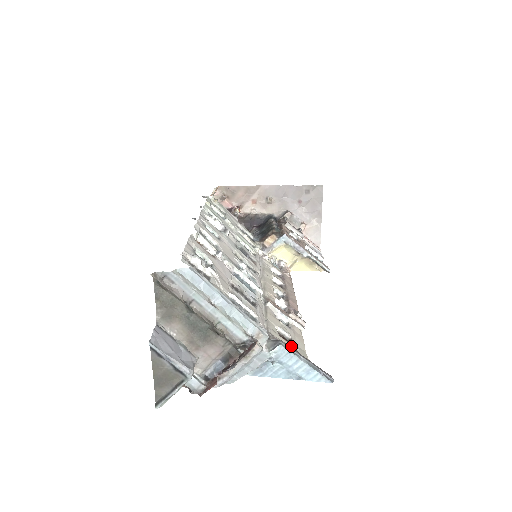
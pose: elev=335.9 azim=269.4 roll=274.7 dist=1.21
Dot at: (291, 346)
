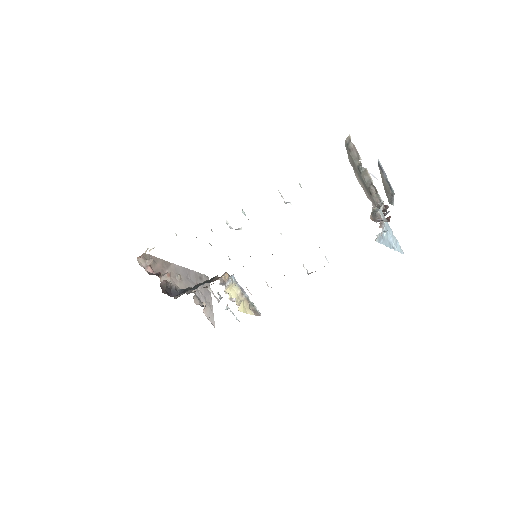
Dot at: occluded
